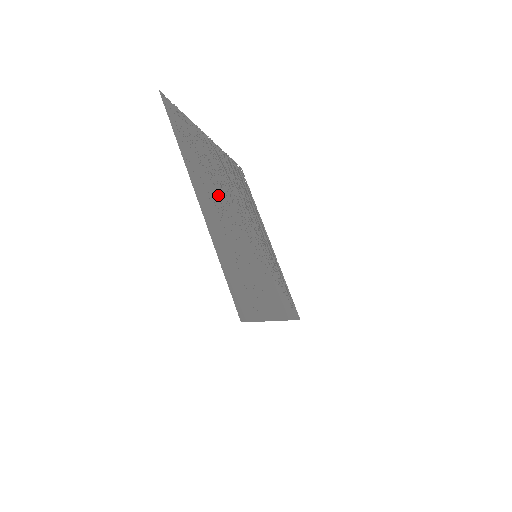
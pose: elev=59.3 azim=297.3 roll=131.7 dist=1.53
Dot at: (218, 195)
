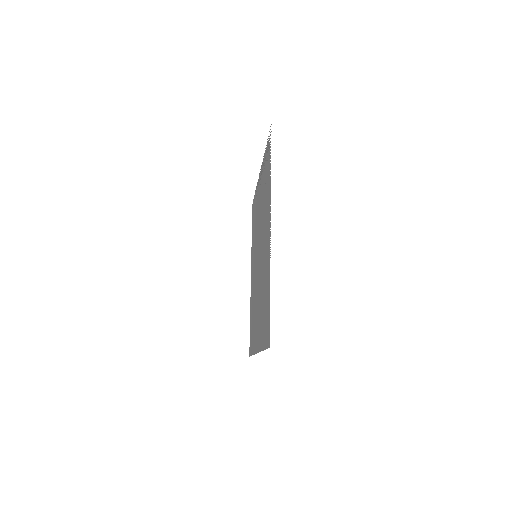
Dot at: (260, 293)
